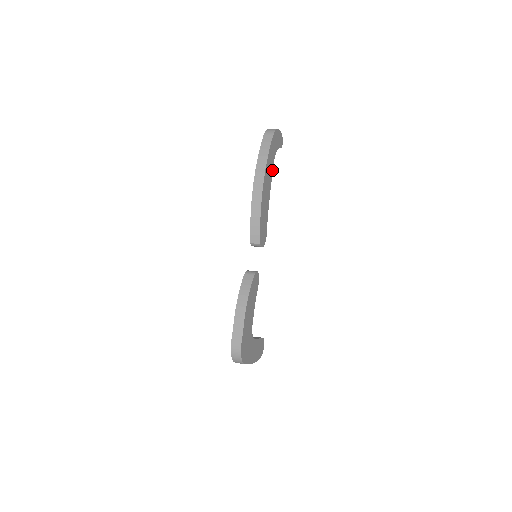
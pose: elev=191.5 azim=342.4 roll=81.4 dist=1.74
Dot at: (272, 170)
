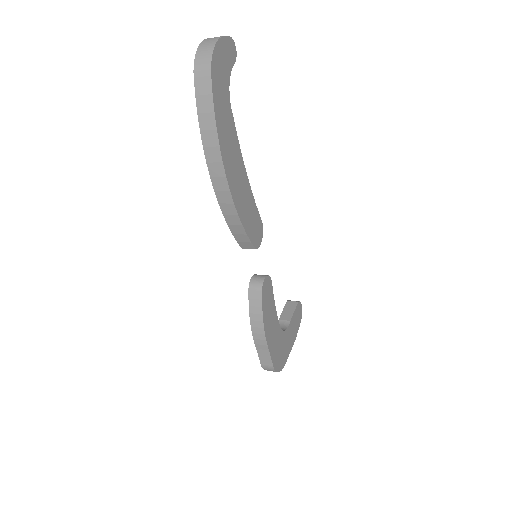
Dot at: (234, 128)
